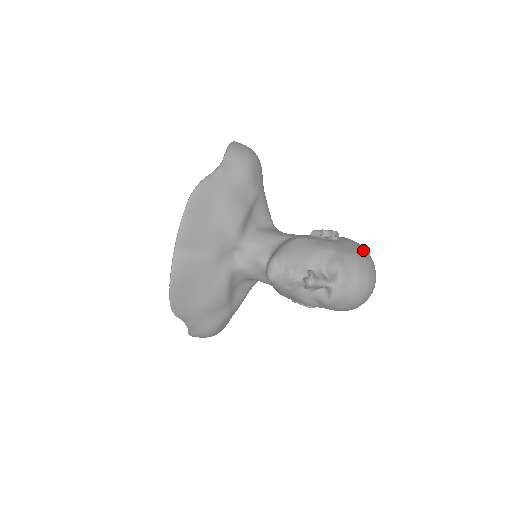
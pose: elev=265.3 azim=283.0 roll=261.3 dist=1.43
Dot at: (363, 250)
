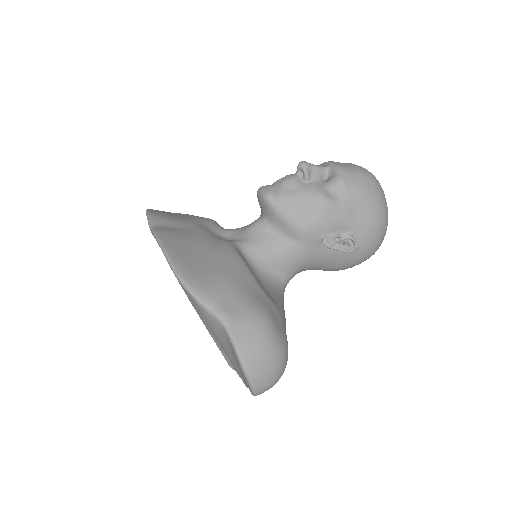
Dot at: occluded
